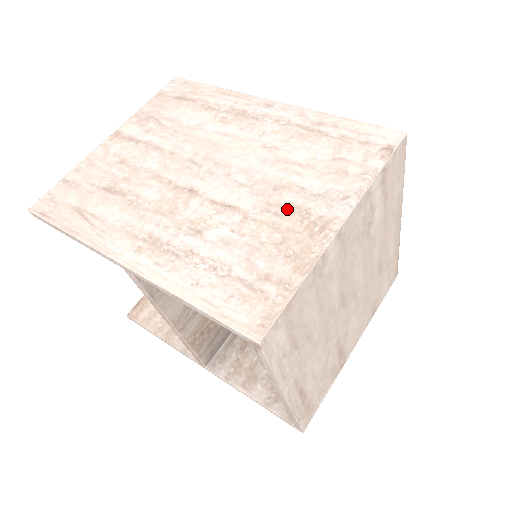
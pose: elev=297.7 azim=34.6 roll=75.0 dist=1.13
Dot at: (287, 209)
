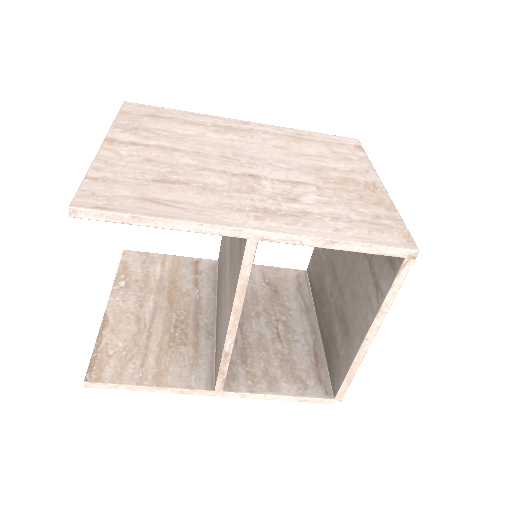
Dot at: (340, 180)
